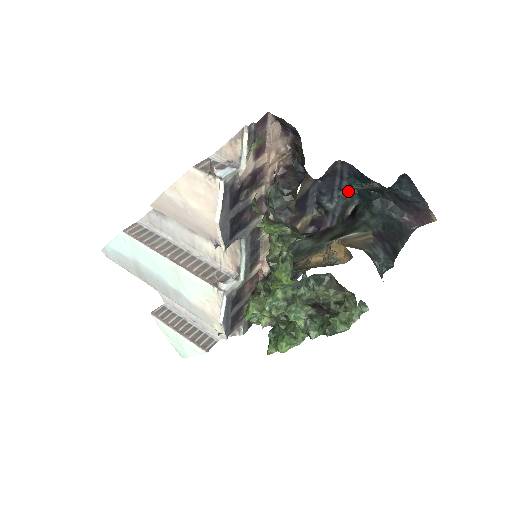
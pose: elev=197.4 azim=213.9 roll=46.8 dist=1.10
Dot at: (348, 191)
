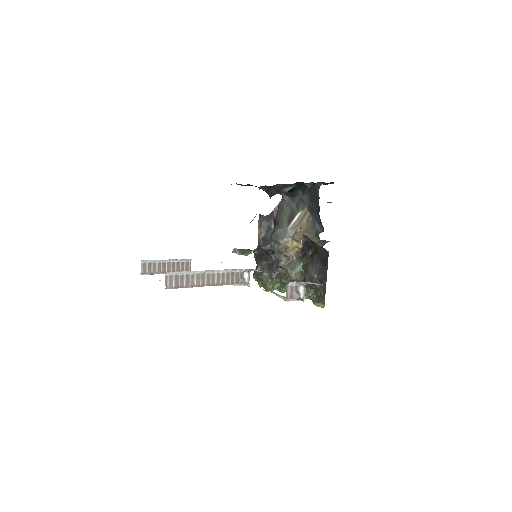
Dot at: occluded
